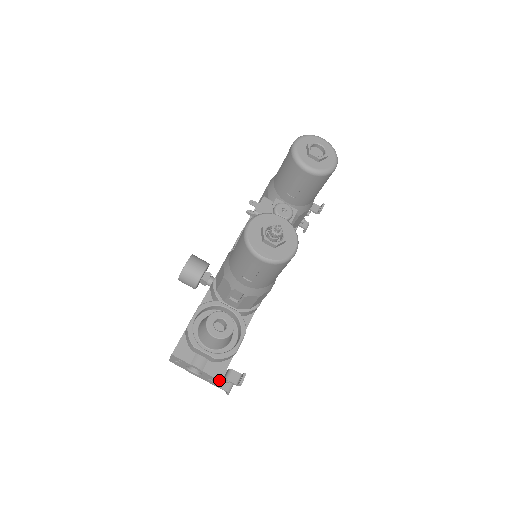
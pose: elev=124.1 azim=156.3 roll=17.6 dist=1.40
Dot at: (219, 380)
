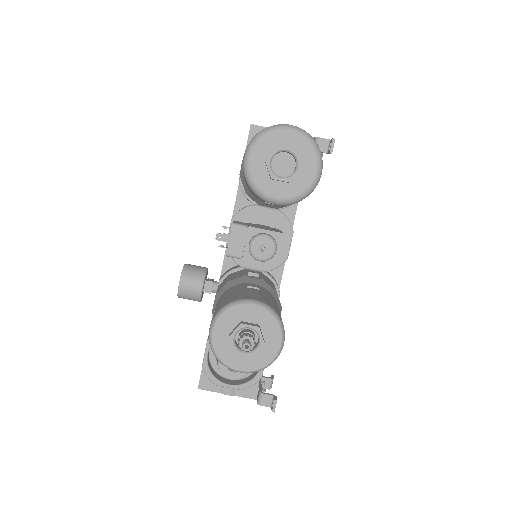
Dot at: occluded
